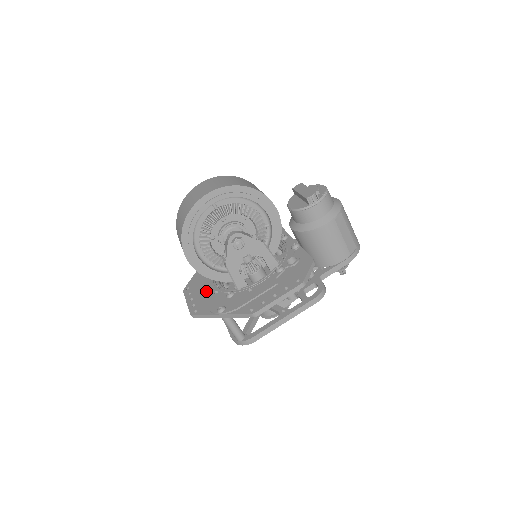
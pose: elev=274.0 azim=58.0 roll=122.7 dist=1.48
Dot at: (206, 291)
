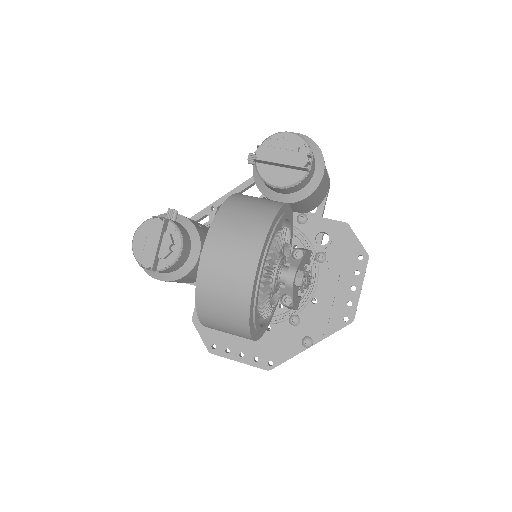
Dot at: occluded
